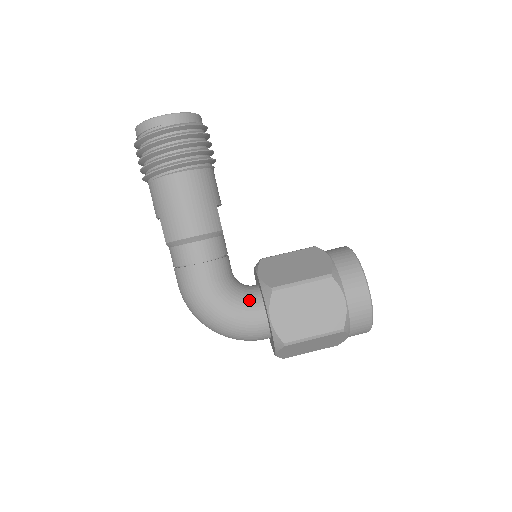
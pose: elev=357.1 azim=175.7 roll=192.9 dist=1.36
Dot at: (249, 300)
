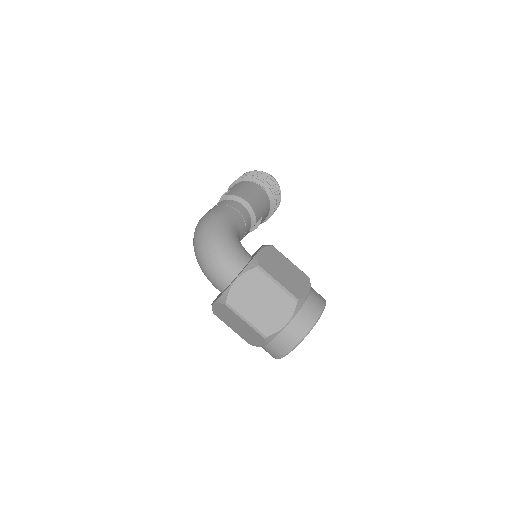
Dot at: occluded
